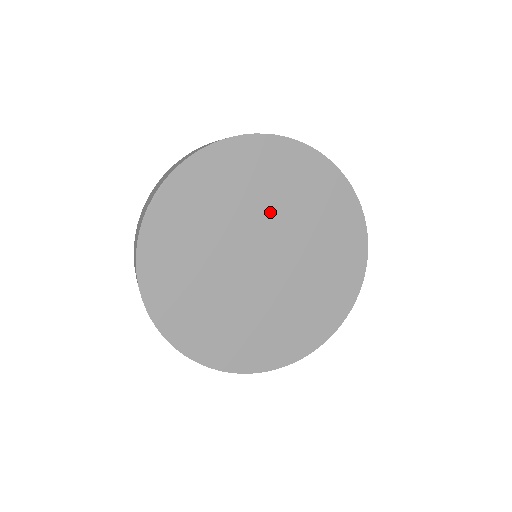
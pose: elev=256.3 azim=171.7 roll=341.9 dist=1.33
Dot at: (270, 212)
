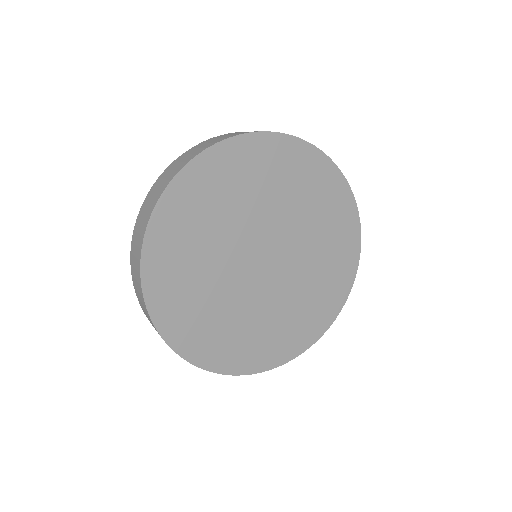
Dot at: (304, 240)
